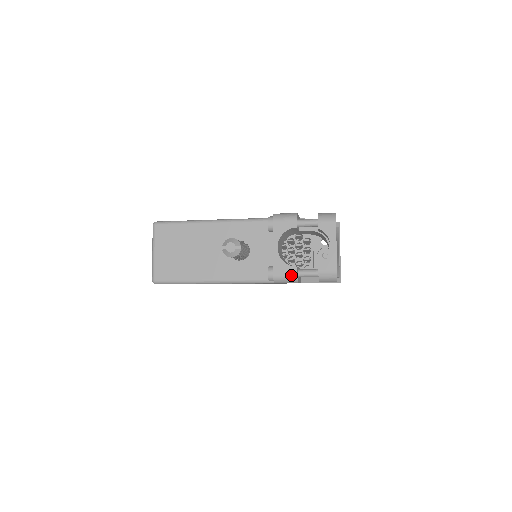
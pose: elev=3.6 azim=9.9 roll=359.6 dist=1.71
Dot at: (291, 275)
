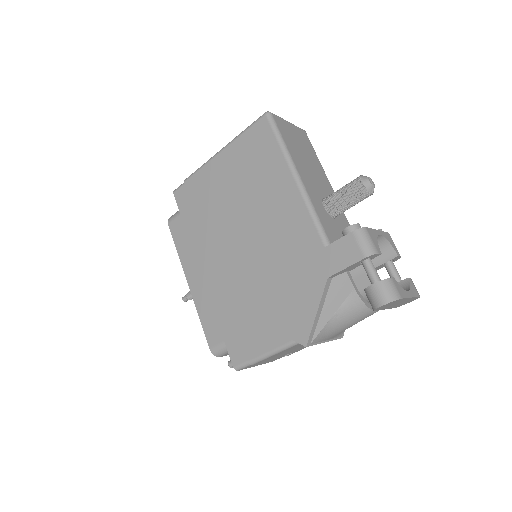
Dot at: (375, 247)
